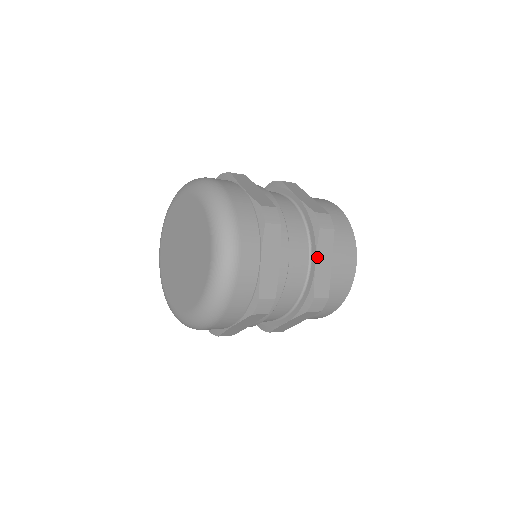
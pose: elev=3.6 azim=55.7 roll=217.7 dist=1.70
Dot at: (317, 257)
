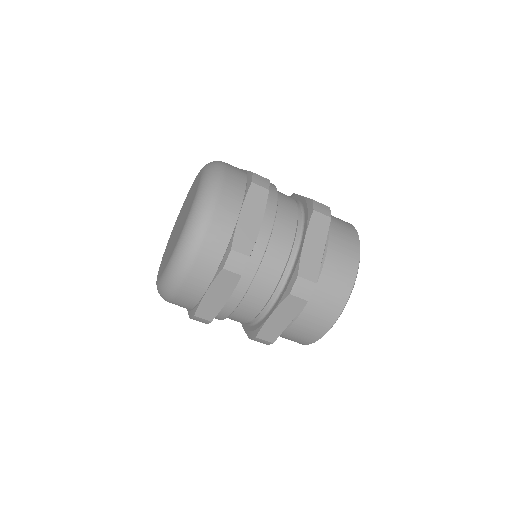
Dot at: occluded
